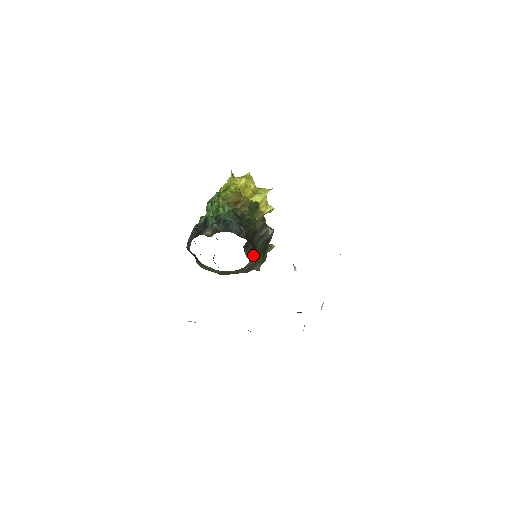
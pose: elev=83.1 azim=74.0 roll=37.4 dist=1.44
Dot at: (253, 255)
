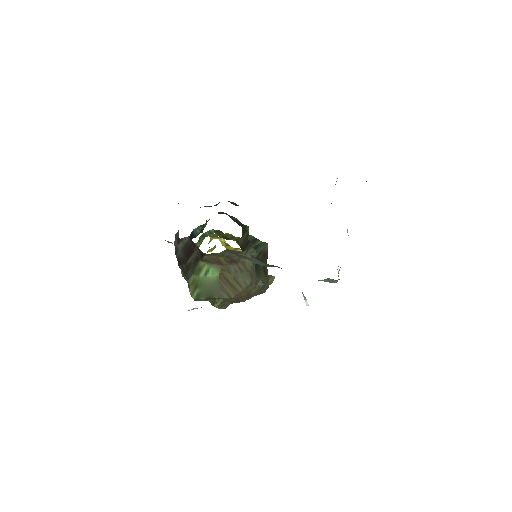
Dot at: occluded
